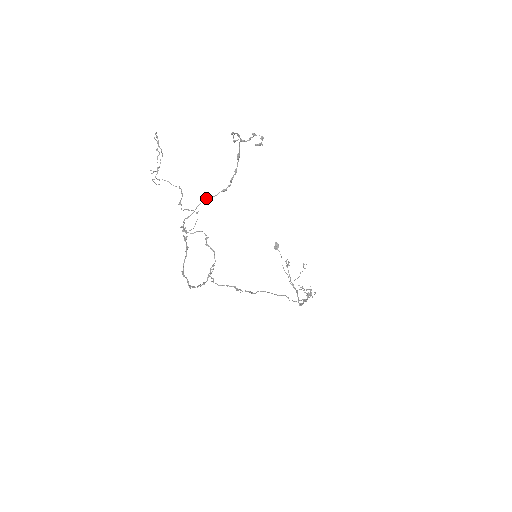
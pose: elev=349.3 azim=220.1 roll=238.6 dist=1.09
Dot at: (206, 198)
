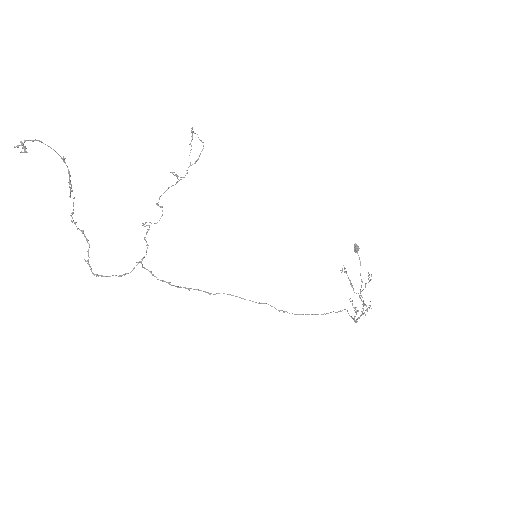
Dot at: (74, 197)
